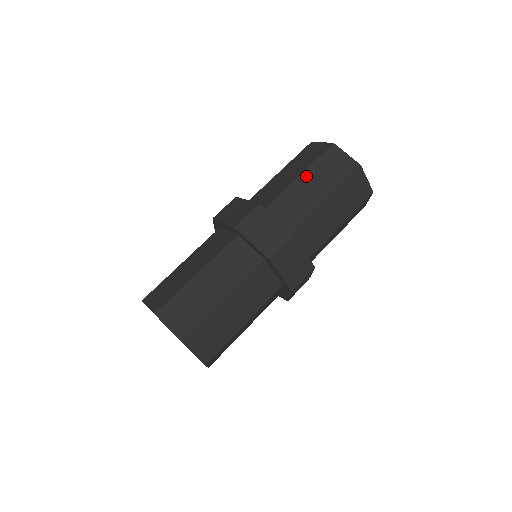
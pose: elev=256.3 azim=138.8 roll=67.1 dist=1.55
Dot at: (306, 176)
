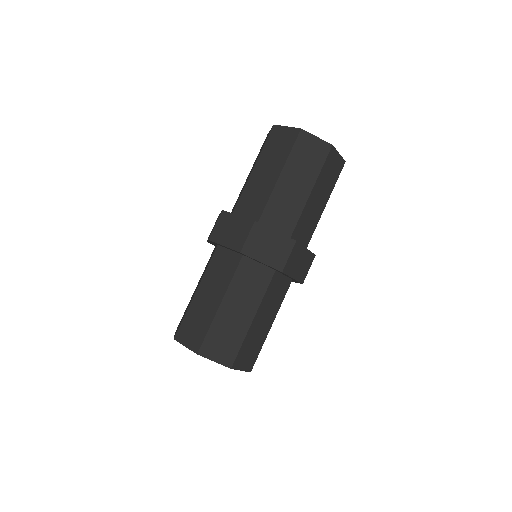
Dot at: (258, 166)
